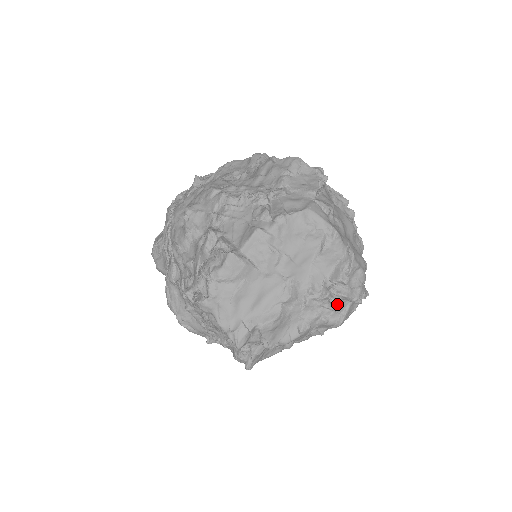
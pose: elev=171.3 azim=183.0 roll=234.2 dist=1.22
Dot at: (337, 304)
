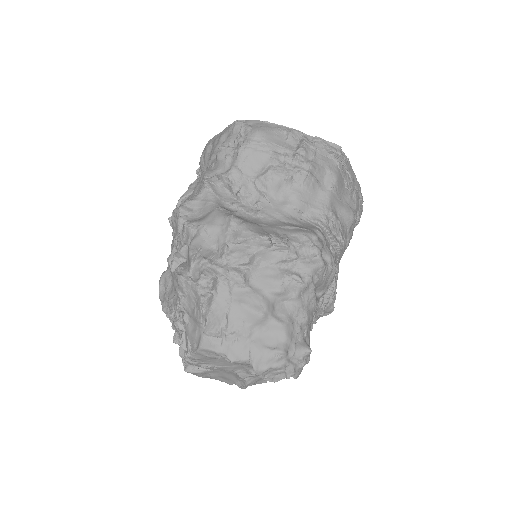
Dot at: occluded
